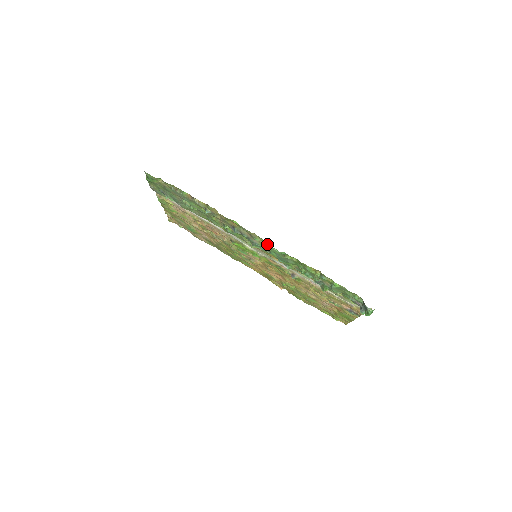
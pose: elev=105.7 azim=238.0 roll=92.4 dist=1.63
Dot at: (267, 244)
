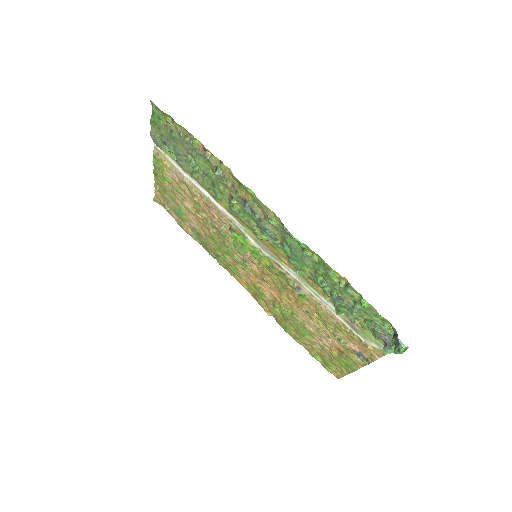
Dot at: (286, 228)
